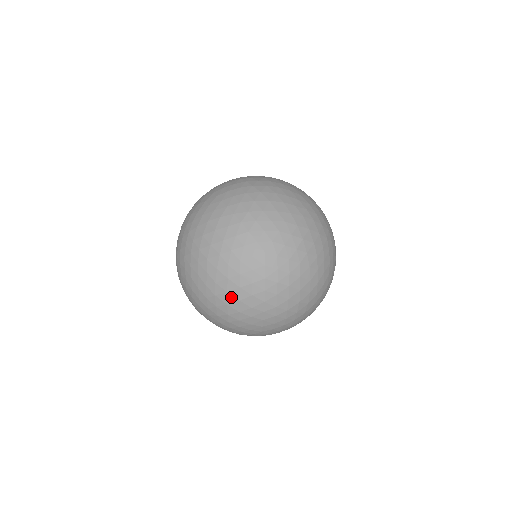
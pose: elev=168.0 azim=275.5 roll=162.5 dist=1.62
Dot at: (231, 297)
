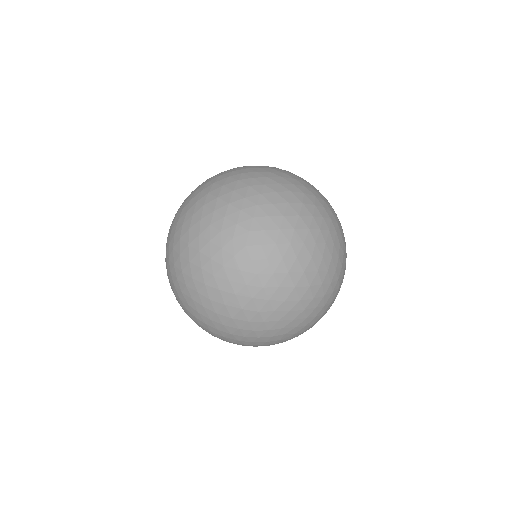
Dot at: (304, 279)
